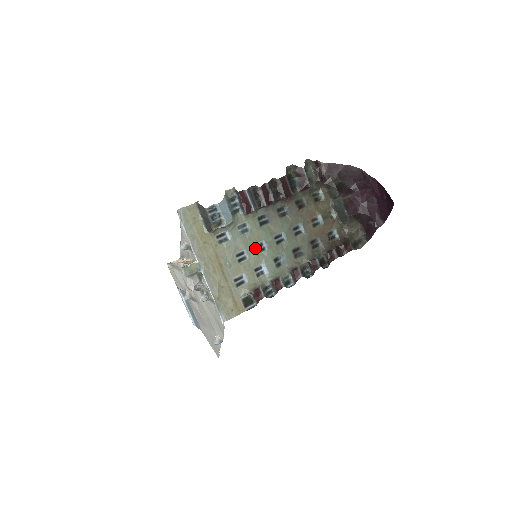
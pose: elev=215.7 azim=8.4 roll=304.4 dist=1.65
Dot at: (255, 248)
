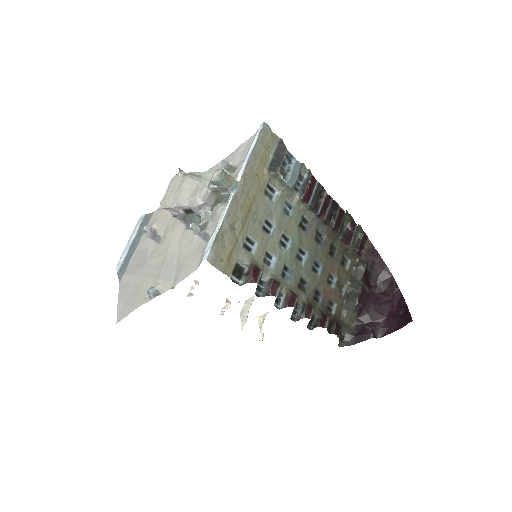
Dot at: (282, 235)
